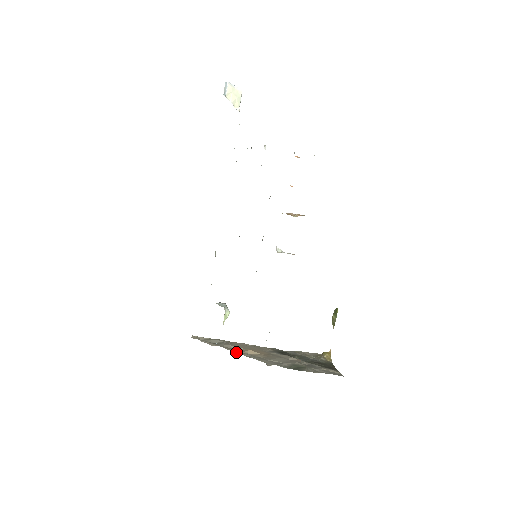
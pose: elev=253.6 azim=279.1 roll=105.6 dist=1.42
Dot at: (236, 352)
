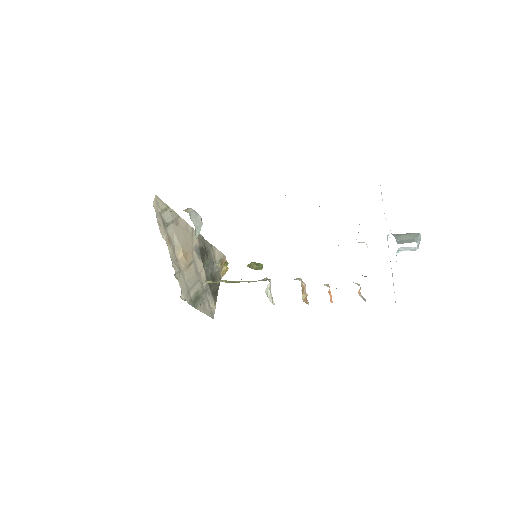
Dot at: (172, 259)
